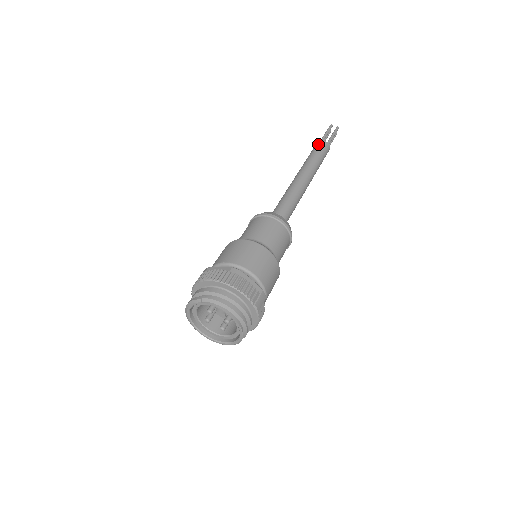
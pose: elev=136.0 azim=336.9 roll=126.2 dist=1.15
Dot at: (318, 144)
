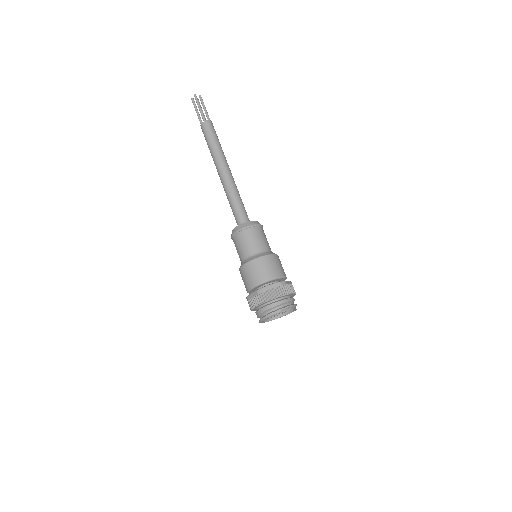
Dot at: (208, 127)
